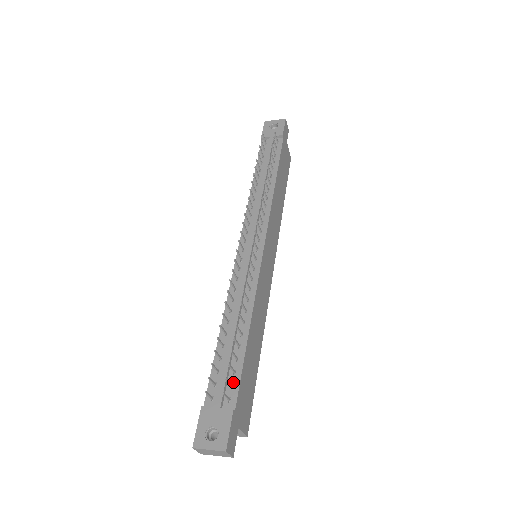
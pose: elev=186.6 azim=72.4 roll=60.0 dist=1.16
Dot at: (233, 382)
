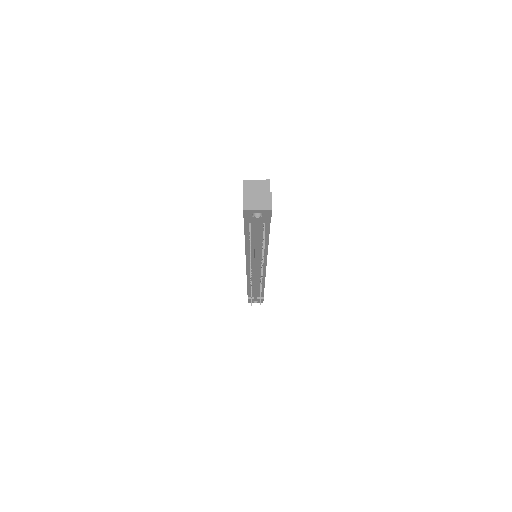
Dot at: occluded
